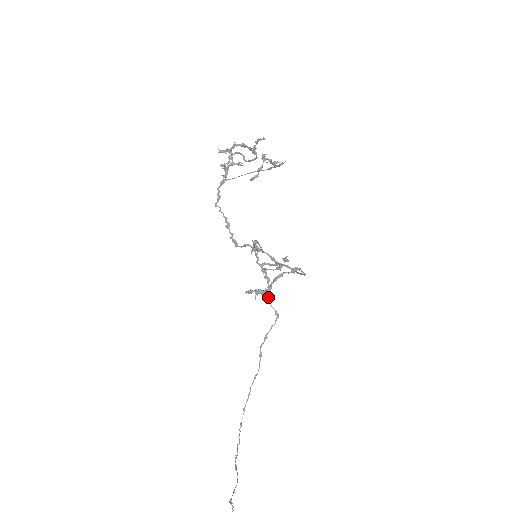
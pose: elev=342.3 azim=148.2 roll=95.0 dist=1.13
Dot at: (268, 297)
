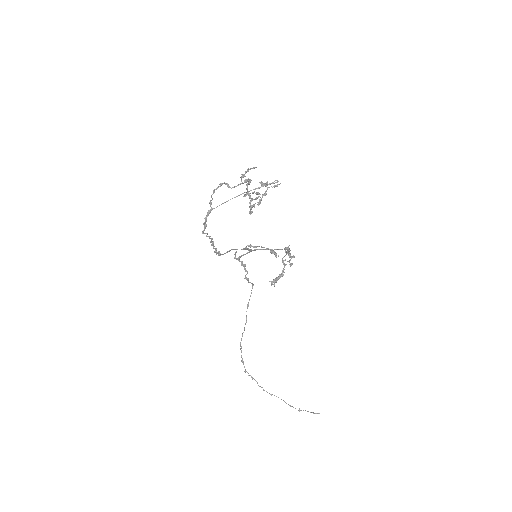
Dot at: (246, 278)
